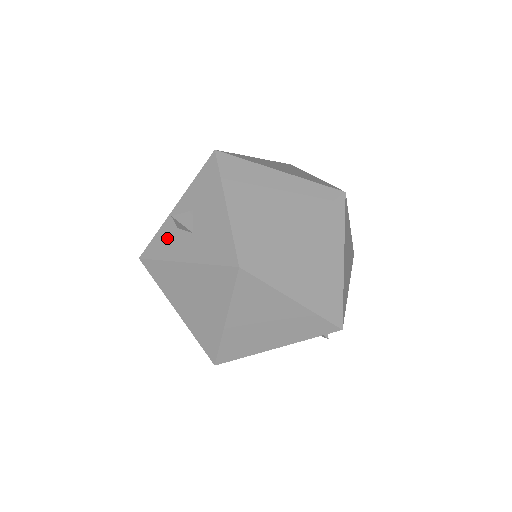
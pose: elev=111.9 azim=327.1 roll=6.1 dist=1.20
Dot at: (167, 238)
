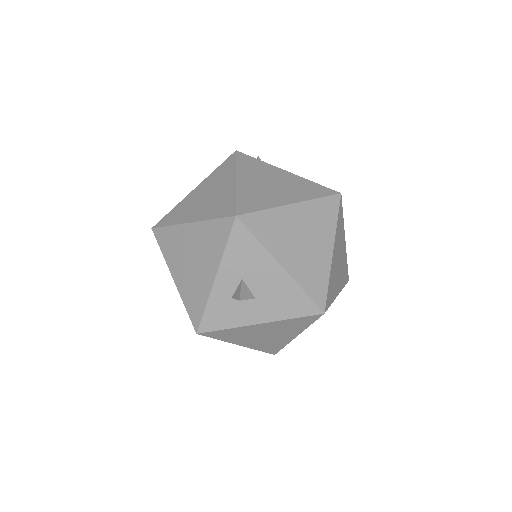
Dot at: (224, 309)
